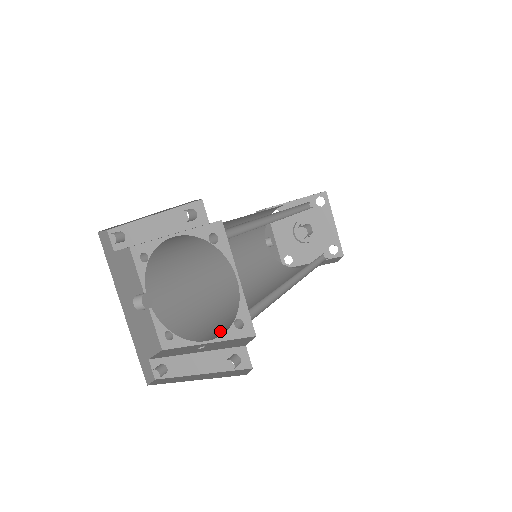
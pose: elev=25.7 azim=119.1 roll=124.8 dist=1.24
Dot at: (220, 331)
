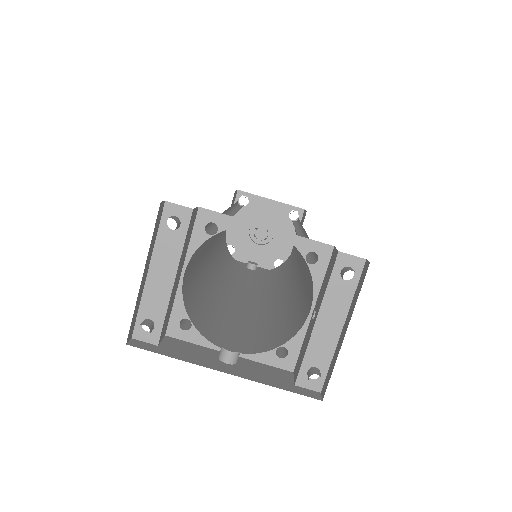
Dot at: (308, 298)
